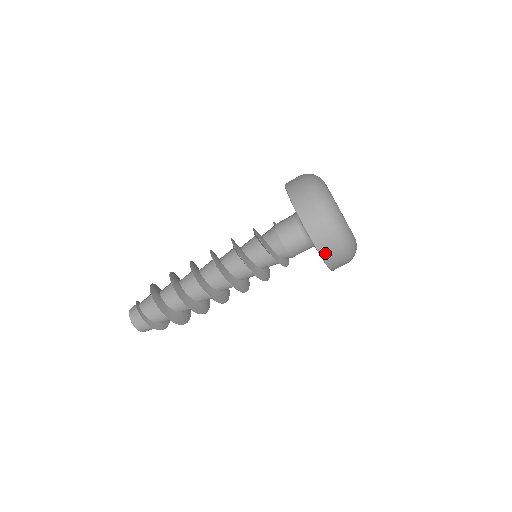
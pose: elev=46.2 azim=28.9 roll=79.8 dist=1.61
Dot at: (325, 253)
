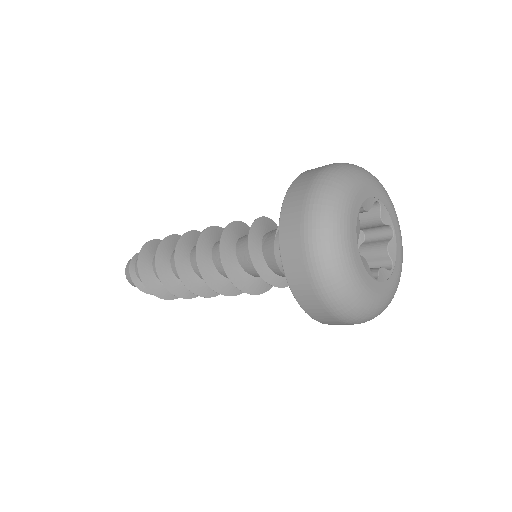
Dot at: (303, 300)
